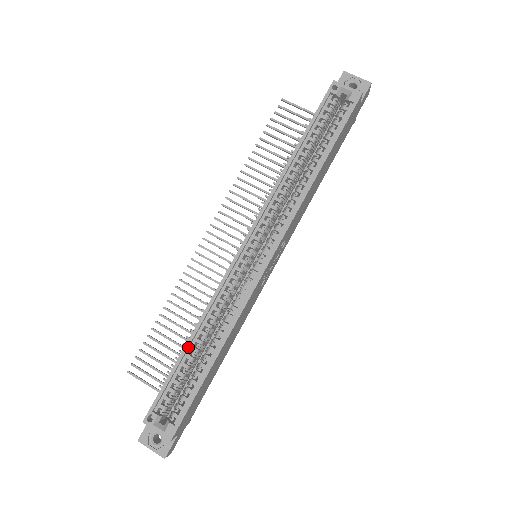
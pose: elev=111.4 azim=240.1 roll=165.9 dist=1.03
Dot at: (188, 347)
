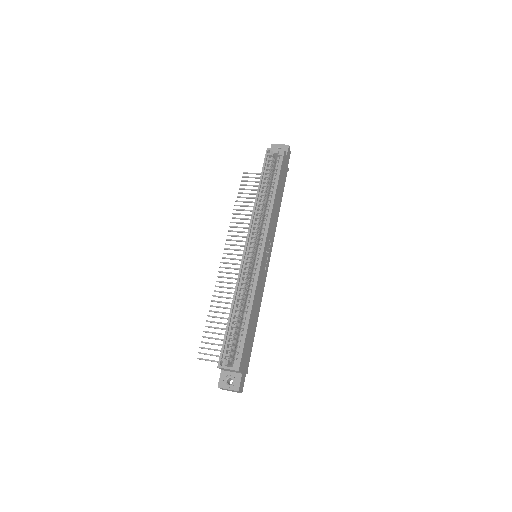
Dot at: (231, 314)
